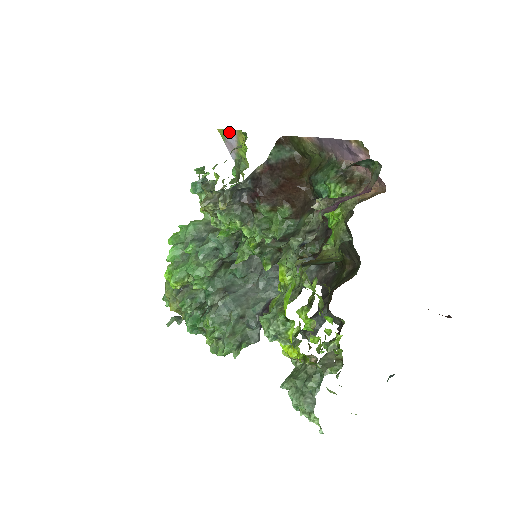
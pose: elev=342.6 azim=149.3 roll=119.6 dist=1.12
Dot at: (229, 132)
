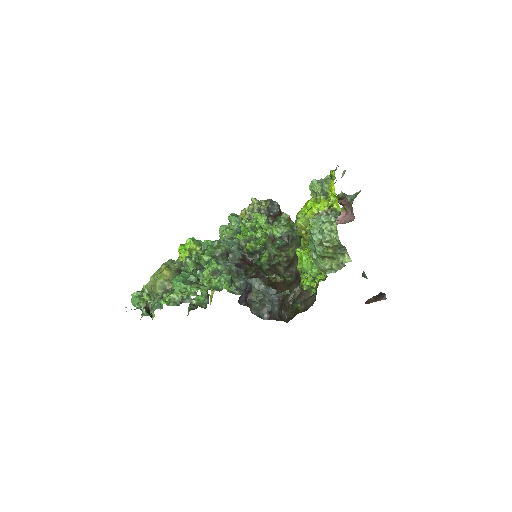
Dot at: occluded
